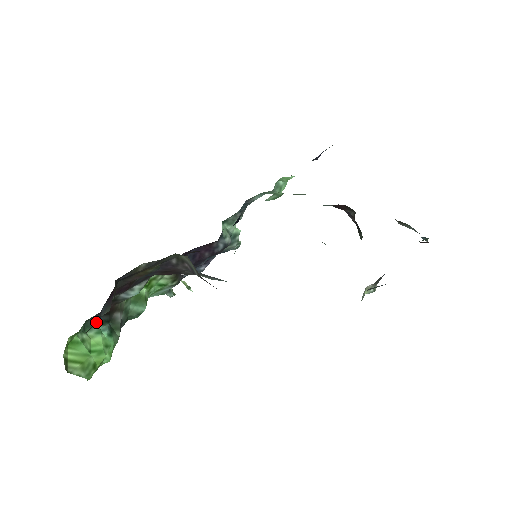
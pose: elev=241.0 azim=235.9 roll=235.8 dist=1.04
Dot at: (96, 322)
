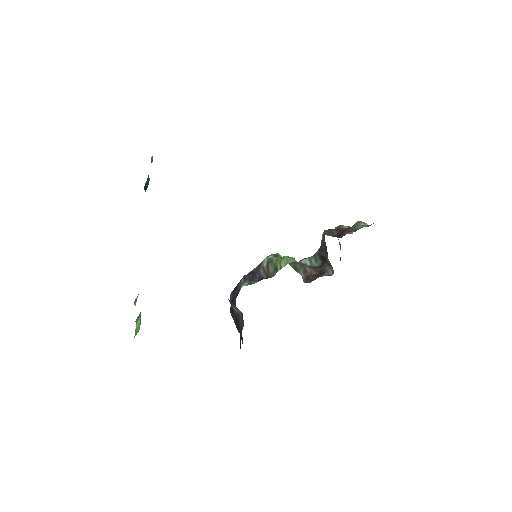
Dot at: occluded
